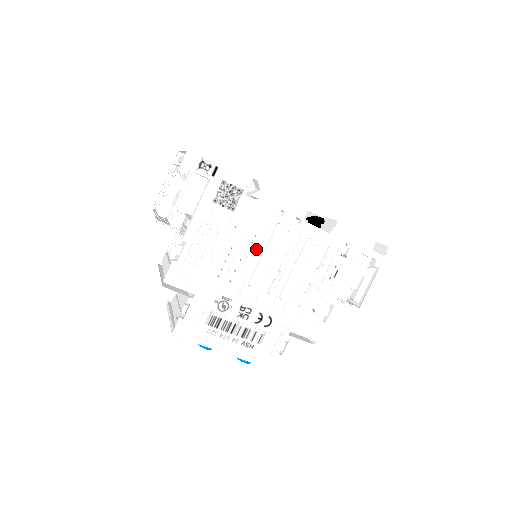
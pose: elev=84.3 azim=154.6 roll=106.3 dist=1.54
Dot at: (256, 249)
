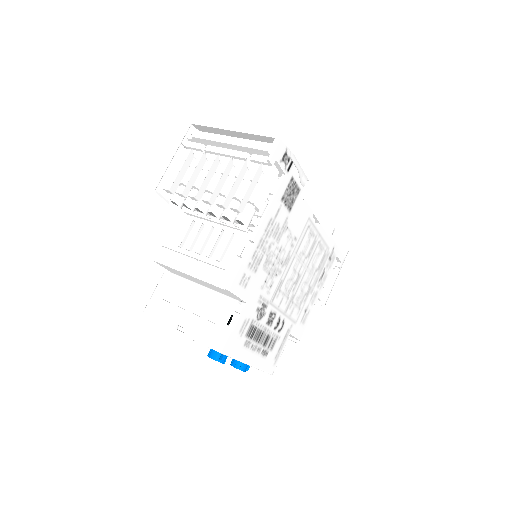
Dot at: (292, 252)
